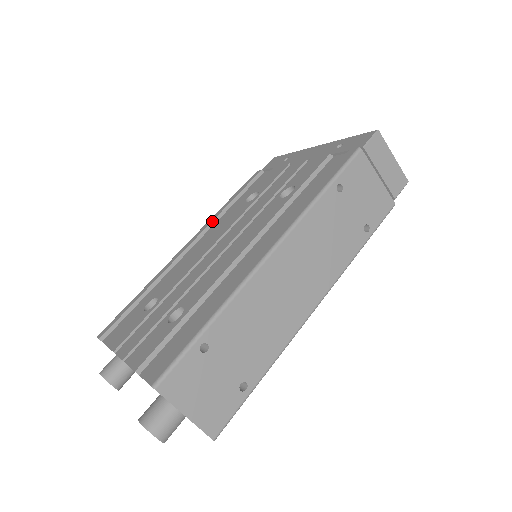
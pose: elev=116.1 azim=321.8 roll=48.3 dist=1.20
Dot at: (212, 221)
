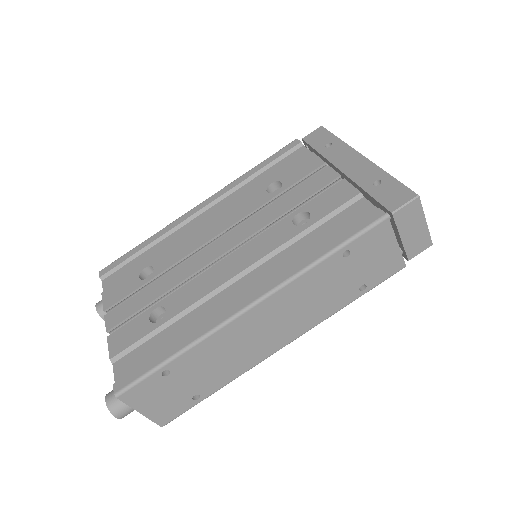
Dot at: (231, 189)
